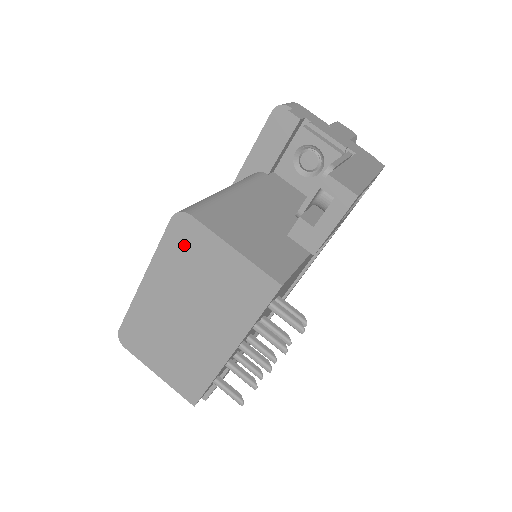
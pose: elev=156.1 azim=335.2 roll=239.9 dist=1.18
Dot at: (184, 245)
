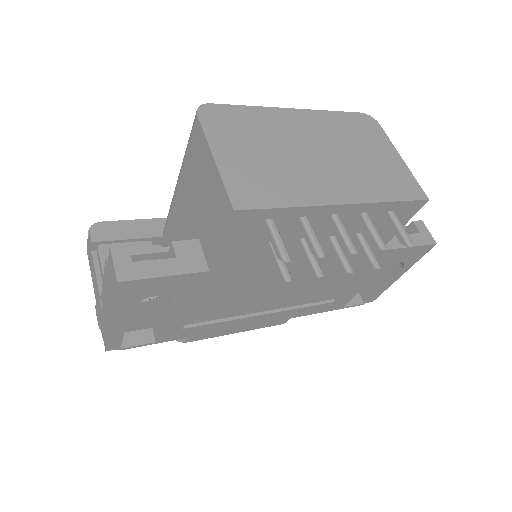
Dot at: (359, 127)
